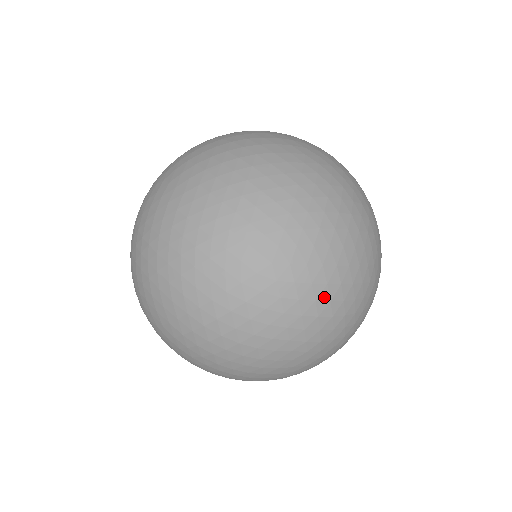
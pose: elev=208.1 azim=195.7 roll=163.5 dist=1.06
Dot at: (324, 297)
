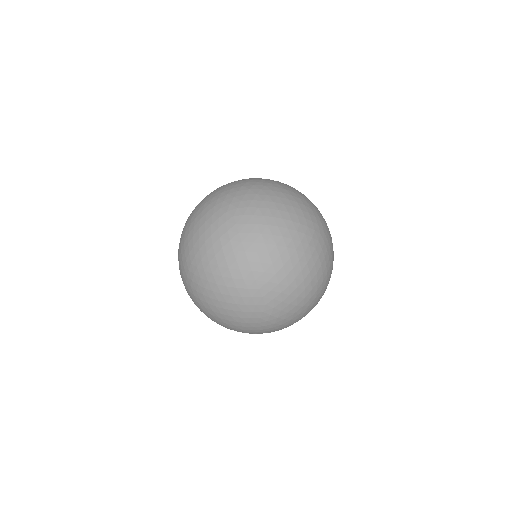
Dot at: (263, 197)
